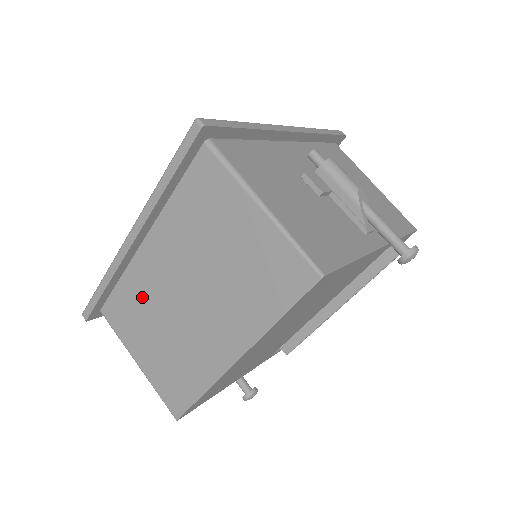
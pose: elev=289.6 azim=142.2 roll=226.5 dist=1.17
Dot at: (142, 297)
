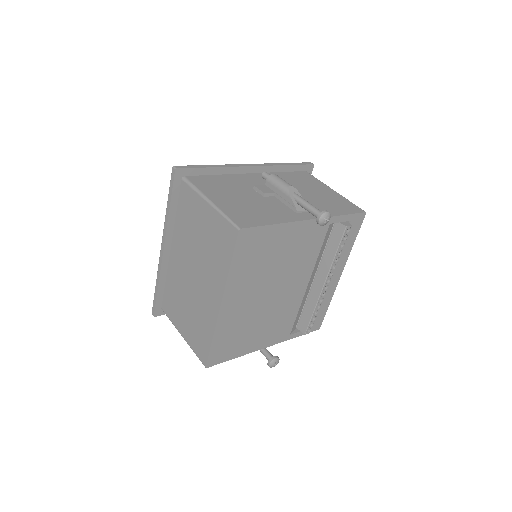
Dot at: (176, 288)
